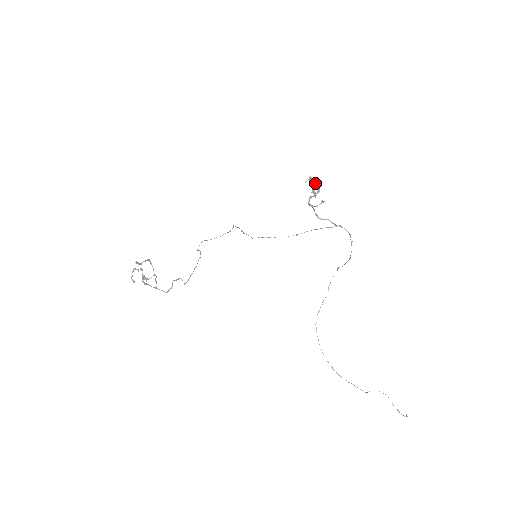
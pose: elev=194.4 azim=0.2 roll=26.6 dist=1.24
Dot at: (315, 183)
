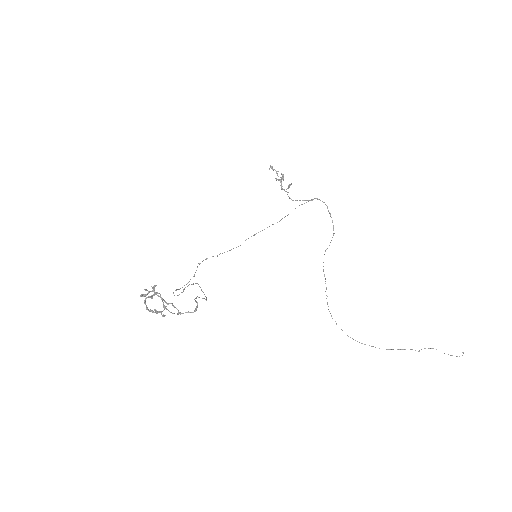
Dot at: occluded
